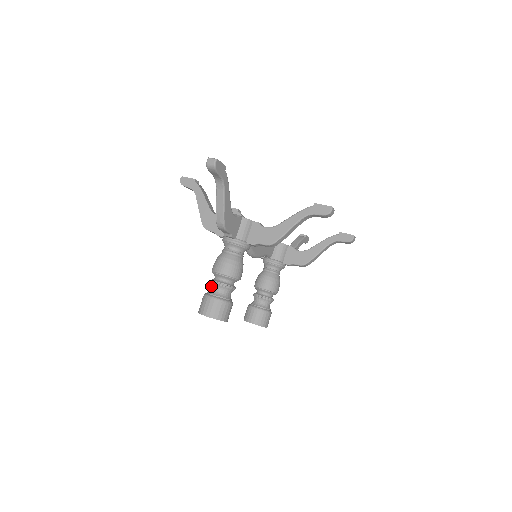
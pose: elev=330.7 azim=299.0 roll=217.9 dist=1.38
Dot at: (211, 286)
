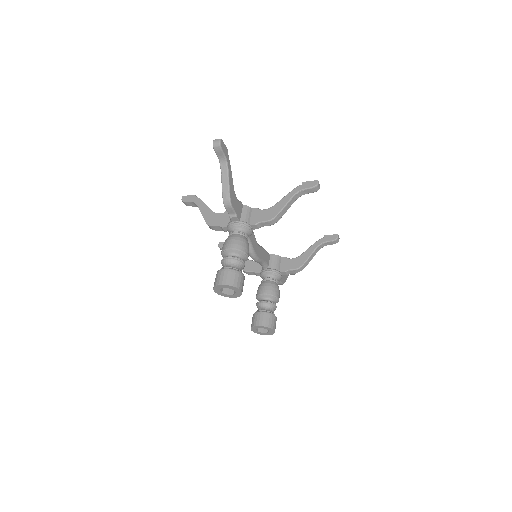
Dot at: (222, 264)
